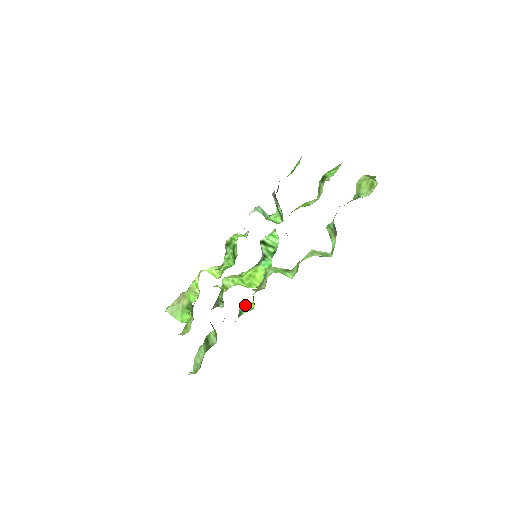
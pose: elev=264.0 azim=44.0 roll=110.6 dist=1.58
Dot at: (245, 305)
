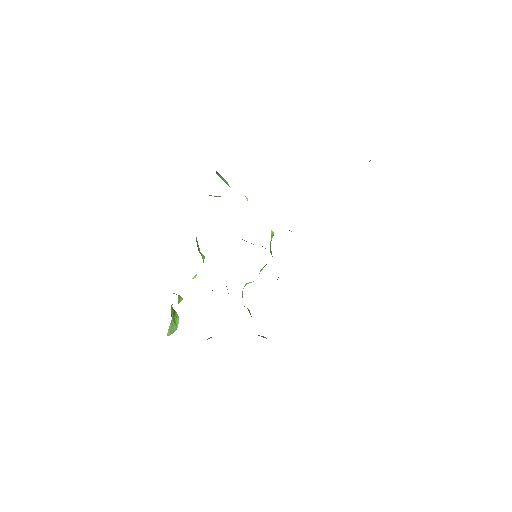
Dot at: occluded
